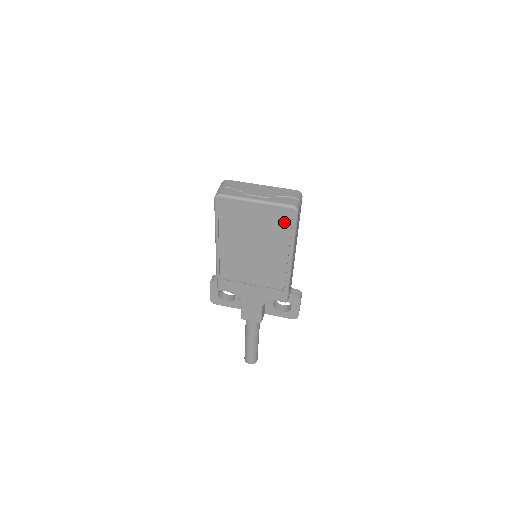
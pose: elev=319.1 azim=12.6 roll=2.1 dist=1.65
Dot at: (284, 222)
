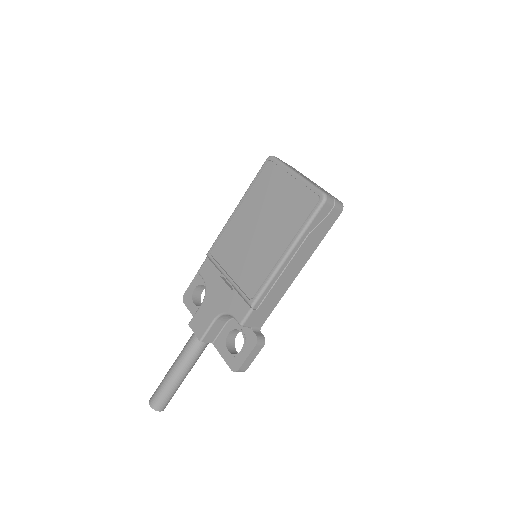
Dot at: (305, 208)
